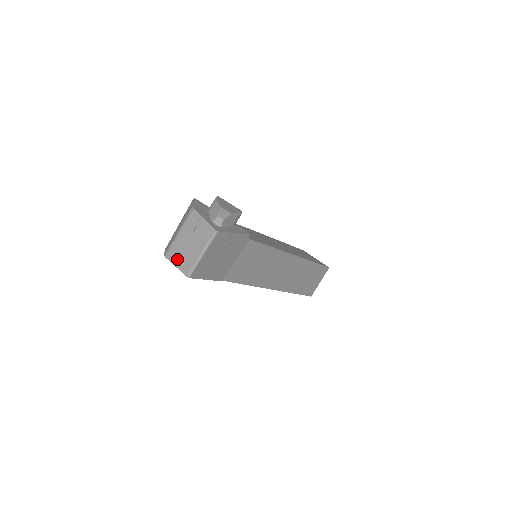
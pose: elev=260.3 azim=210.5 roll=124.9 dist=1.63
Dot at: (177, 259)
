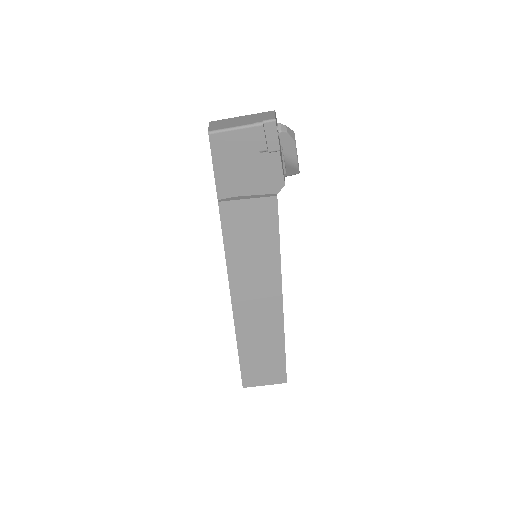
Dot at: (217, 123)
